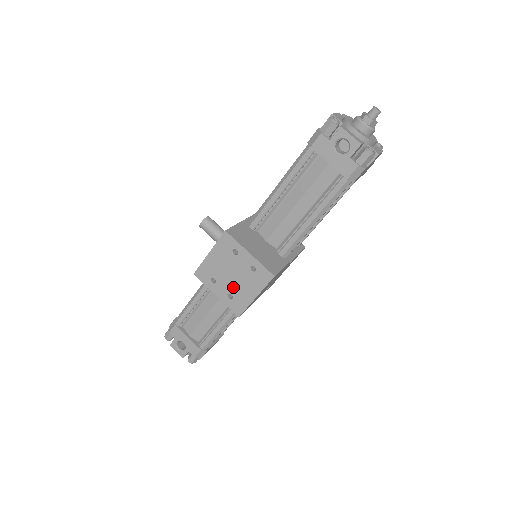
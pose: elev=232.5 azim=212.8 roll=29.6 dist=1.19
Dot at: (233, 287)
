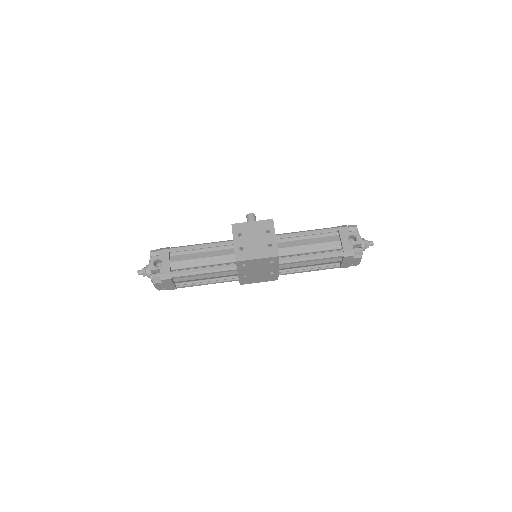
Dot at: (249, 245)
